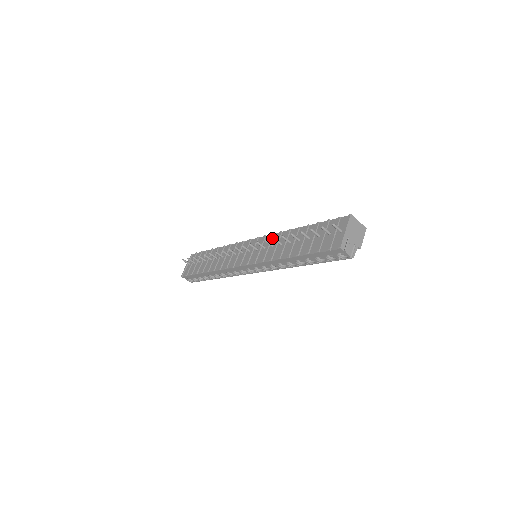
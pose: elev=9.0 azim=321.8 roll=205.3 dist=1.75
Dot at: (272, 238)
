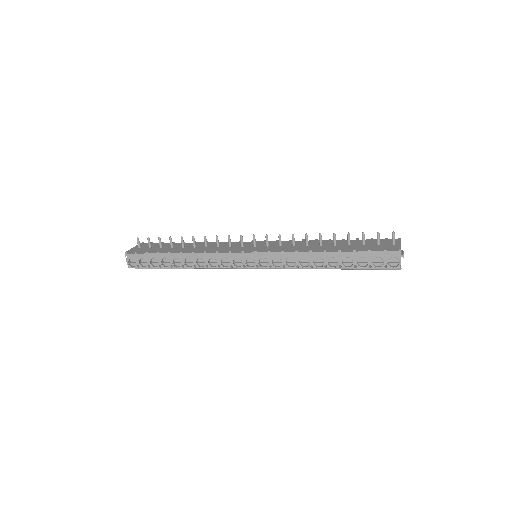
Dot at: (290, 242)
